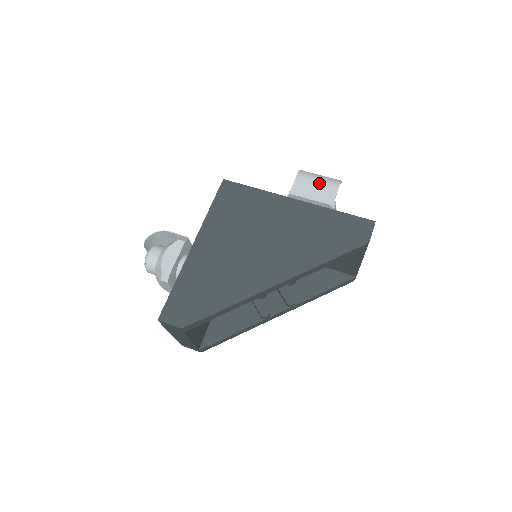
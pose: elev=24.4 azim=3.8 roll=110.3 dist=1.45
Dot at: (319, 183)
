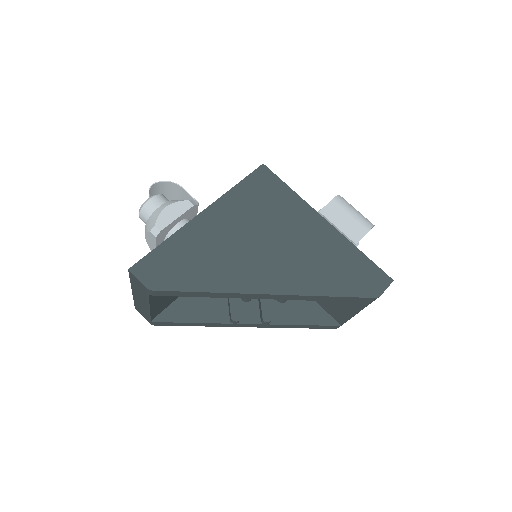
Dot at: (353, 216)
